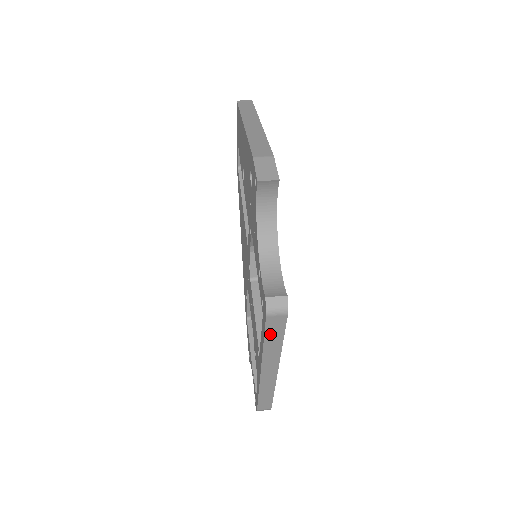
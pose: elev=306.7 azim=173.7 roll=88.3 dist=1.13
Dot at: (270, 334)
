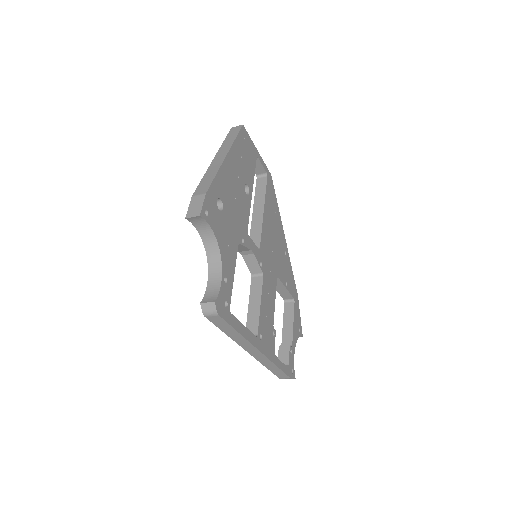
Dot at: (222, 327)
